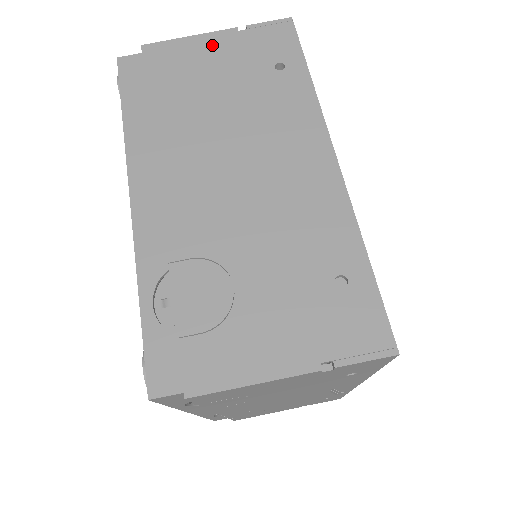
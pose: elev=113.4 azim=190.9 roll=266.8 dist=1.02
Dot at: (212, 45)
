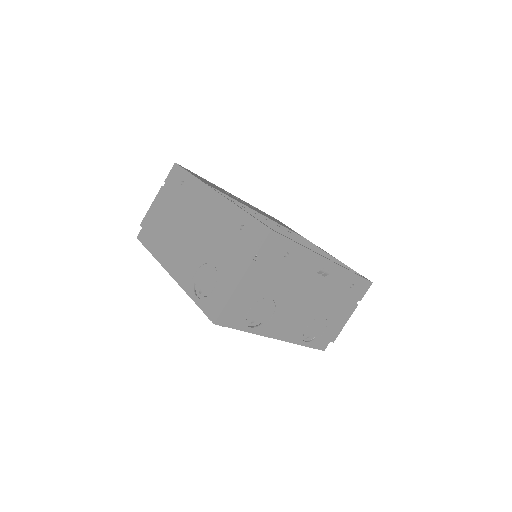
Dot at: (159, 200)
